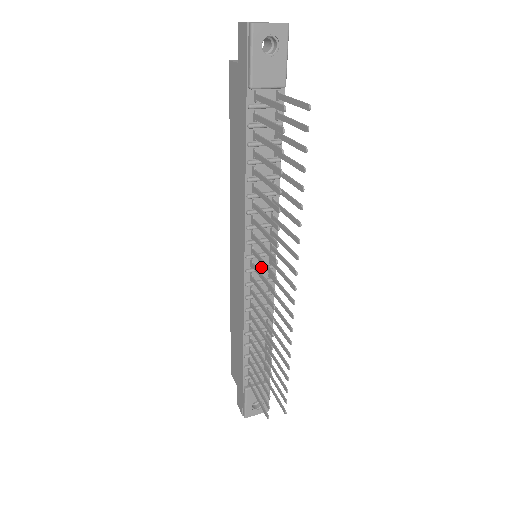
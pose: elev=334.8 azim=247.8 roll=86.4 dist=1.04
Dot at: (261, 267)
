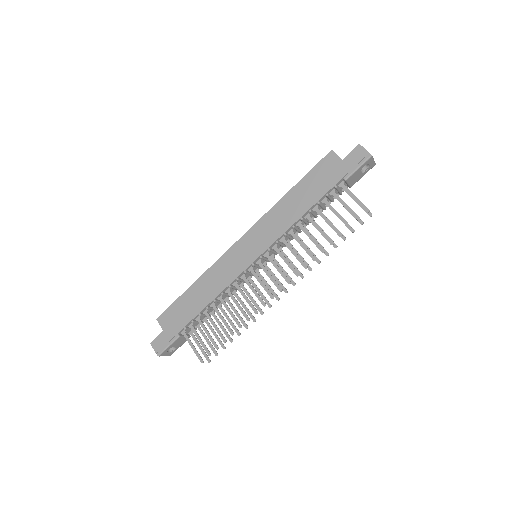
Dot at: occluded
